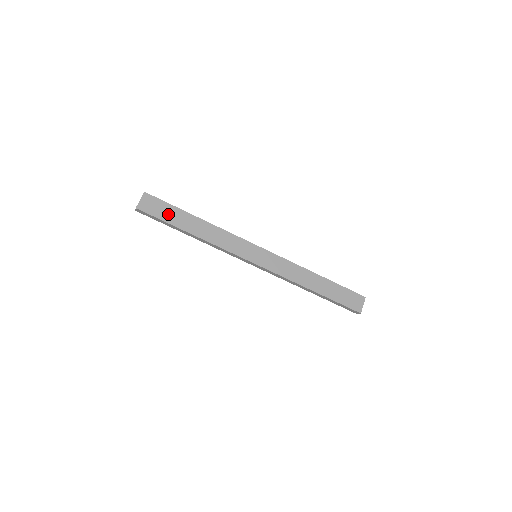
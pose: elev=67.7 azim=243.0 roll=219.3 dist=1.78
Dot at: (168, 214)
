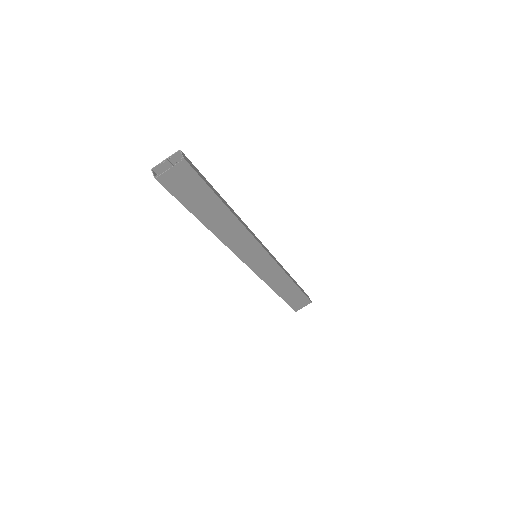
Dot at: (196, 198)
